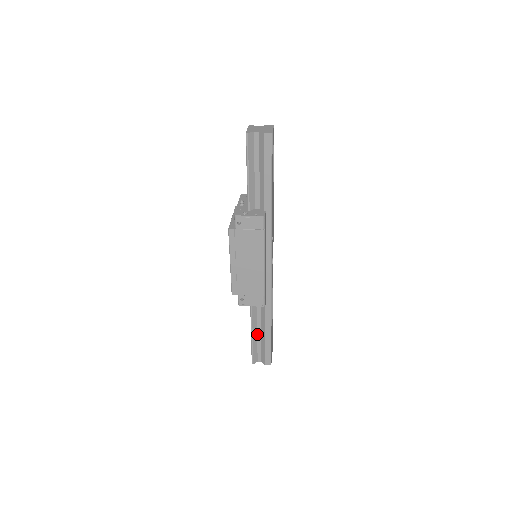
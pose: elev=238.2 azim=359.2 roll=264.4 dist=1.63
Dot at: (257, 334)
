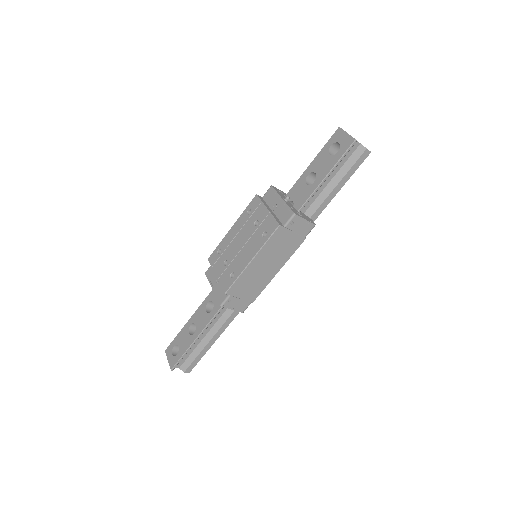
Dot at: (199, 338)
